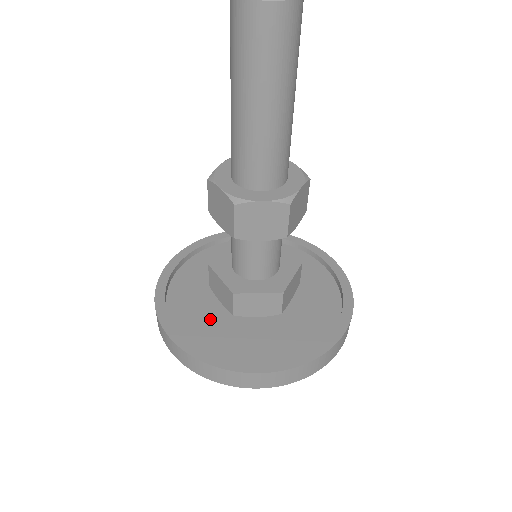
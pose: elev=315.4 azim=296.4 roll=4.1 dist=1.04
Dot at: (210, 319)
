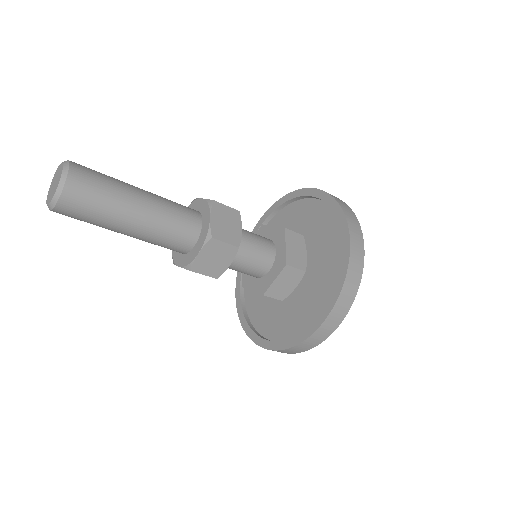
Dot at: occluded
